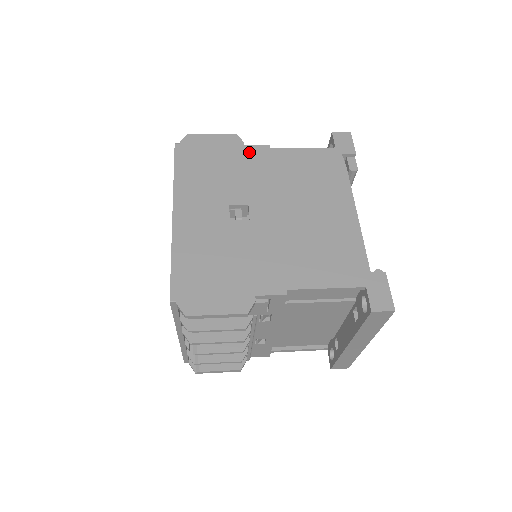
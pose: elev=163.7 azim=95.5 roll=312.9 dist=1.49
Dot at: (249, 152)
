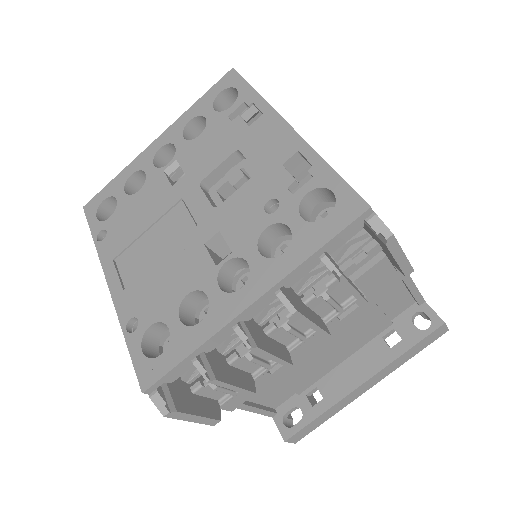
Dot at: occluded
